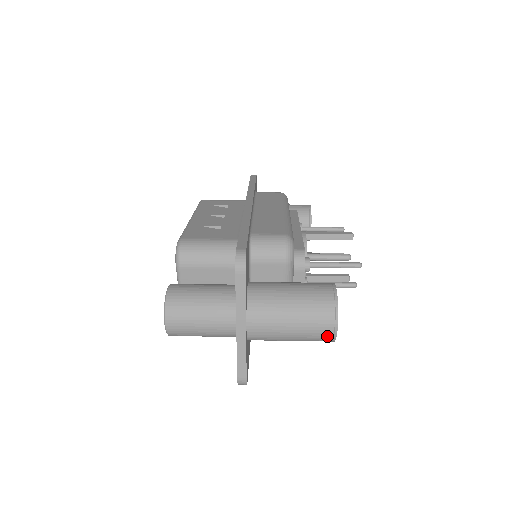
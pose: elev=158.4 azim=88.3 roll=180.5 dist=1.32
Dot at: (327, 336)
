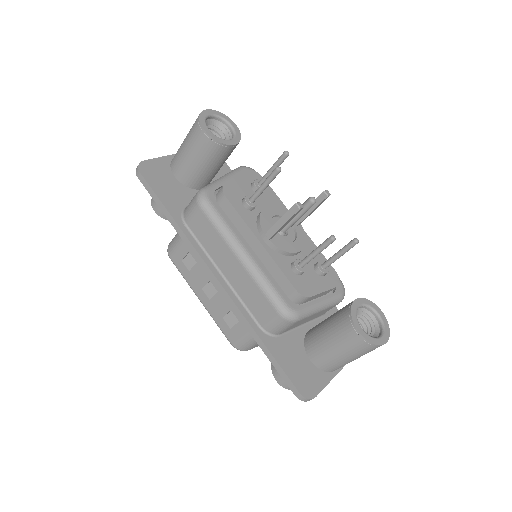
Dot at: occluded
